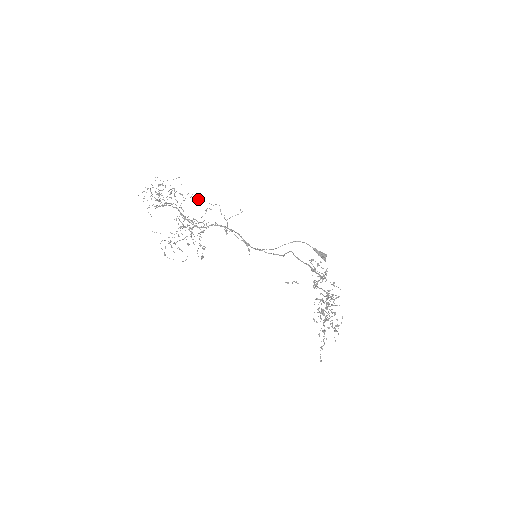
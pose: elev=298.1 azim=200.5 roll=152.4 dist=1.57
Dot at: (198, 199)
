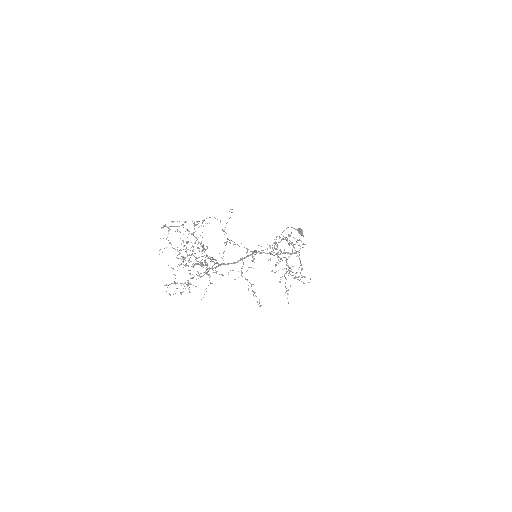
Dot at: occluded
